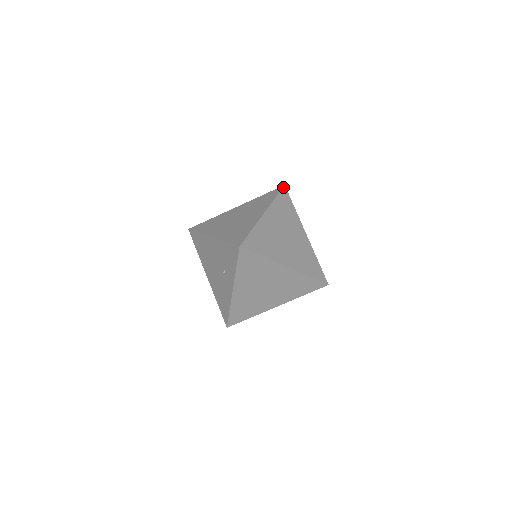
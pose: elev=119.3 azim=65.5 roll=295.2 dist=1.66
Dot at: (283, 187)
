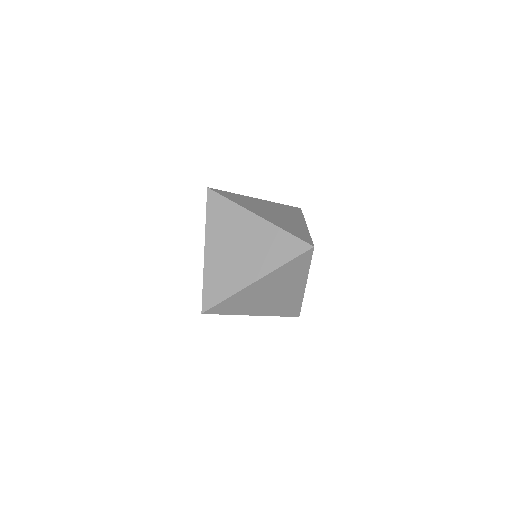
Dot at: (309, 249)
